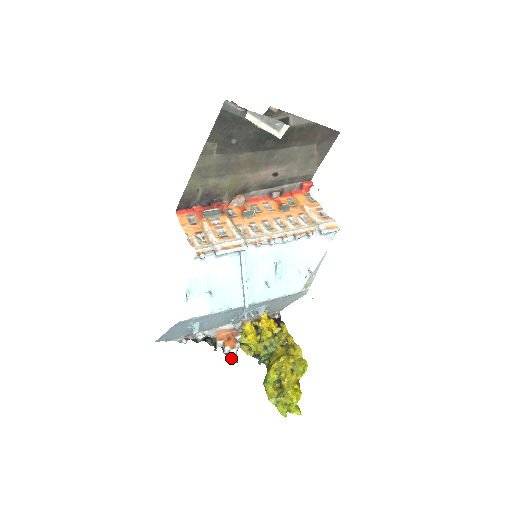
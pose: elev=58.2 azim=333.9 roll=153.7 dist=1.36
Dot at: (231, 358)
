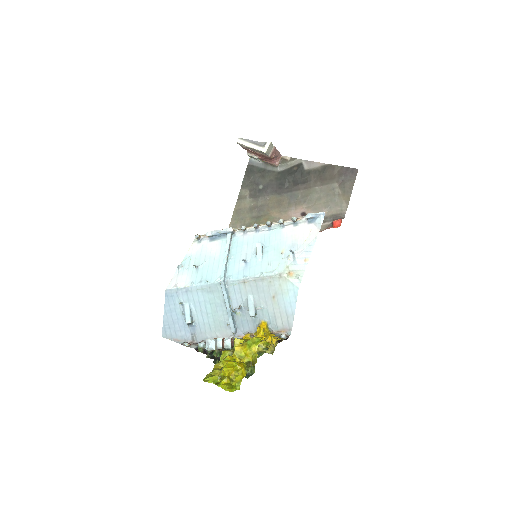
Dot at: (215, 362)
